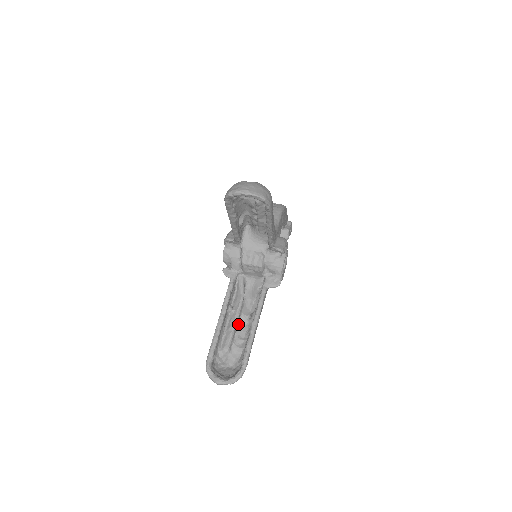
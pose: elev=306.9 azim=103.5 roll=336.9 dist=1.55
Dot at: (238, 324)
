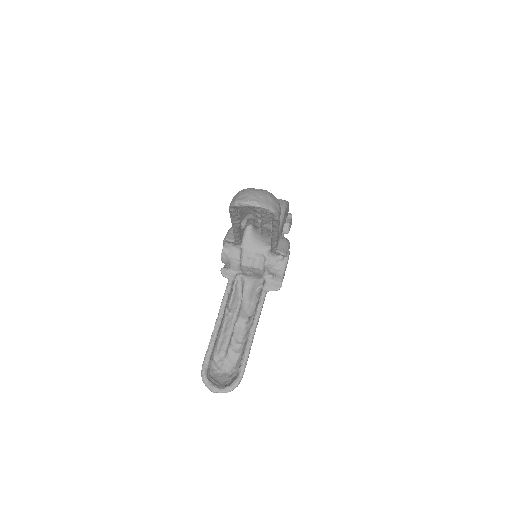
Dot at: (235, 327)
